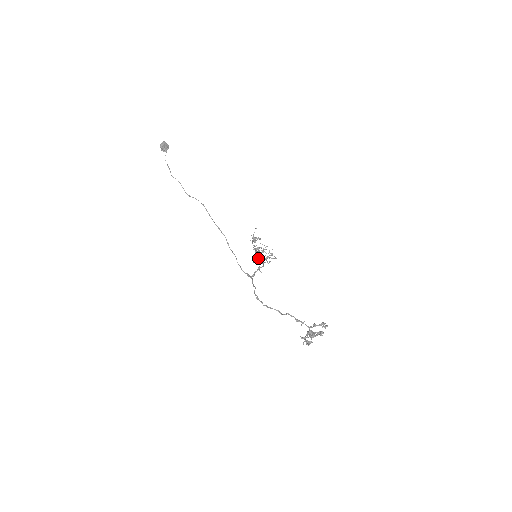
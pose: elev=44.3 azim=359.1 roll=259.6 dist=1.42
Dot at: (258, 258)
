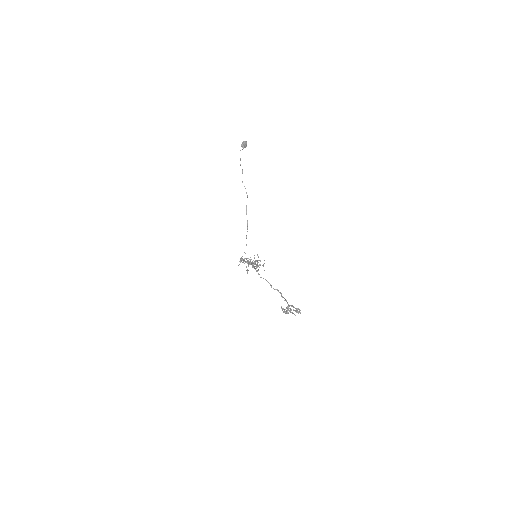
Dot at: occluded
